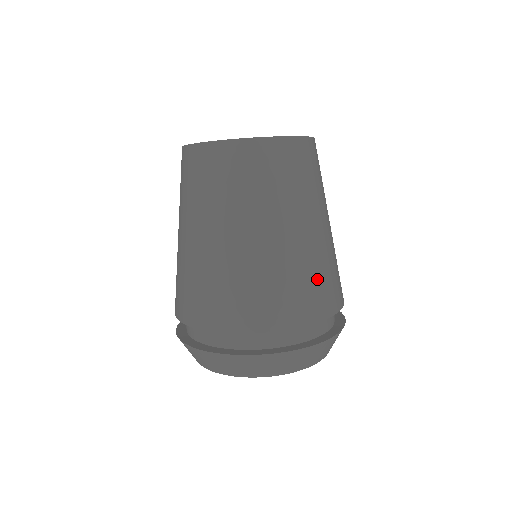
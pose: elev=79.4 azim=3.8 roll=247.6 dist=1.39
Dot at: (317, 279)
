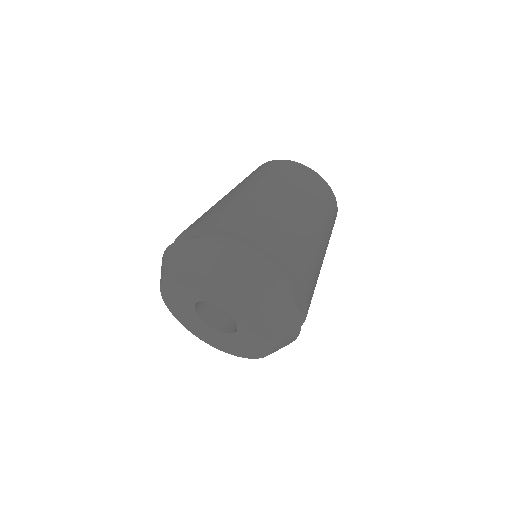
Dot at: (297, 244)
